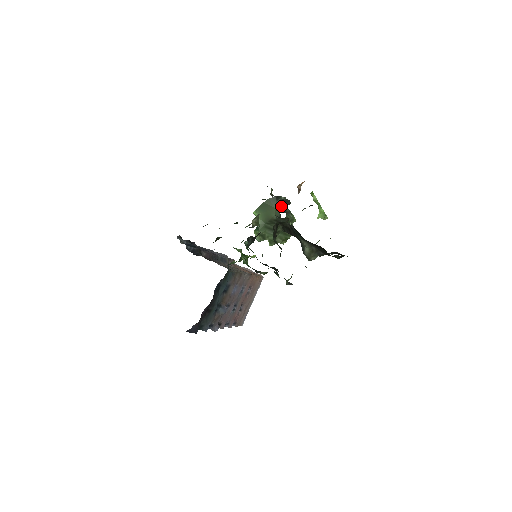
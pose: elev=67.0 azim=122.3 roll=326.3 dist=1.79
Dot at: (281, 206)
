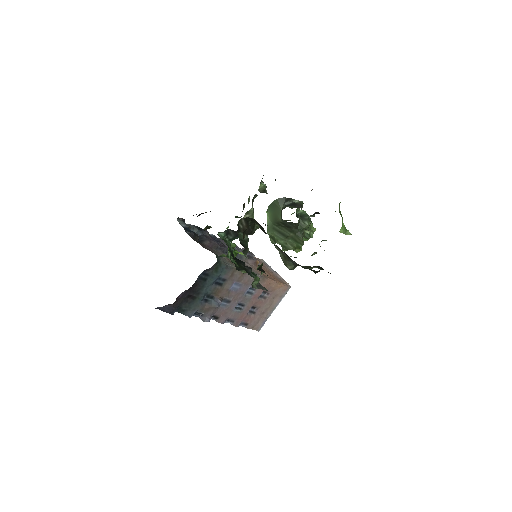
Dot at: (284, 208)
